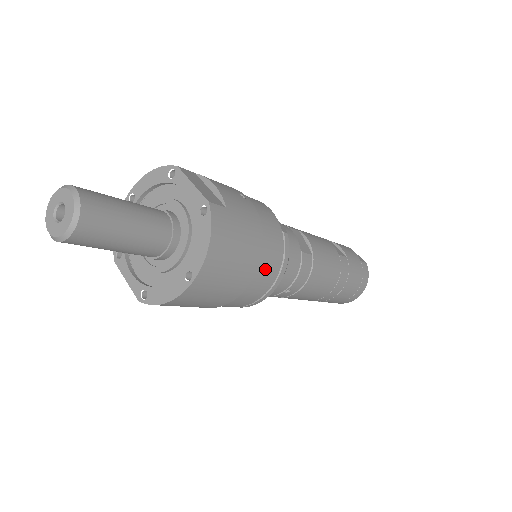
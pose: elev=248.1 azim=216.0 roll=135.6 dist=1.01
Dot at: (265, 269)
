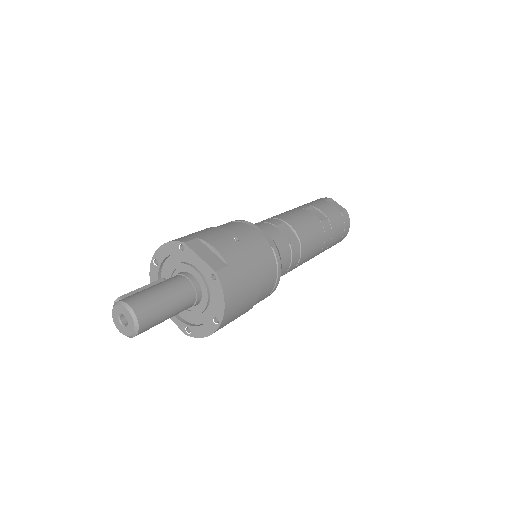
Dot at: (266, 284)
